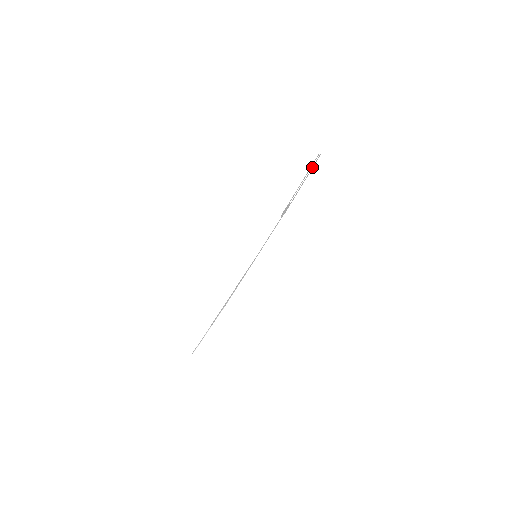
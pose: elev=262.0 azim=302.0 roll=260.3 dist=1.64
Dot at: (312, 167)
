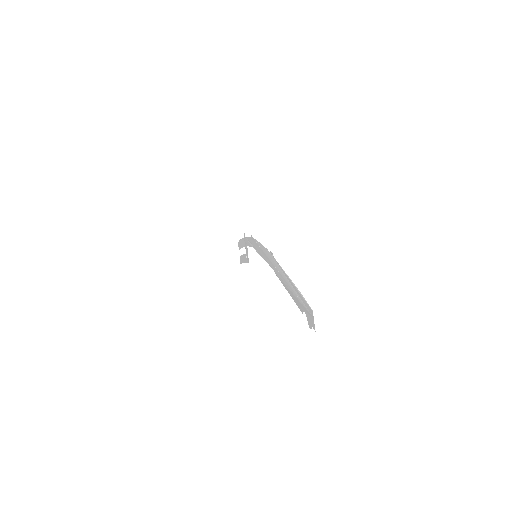
Dot at: (239, 246)
